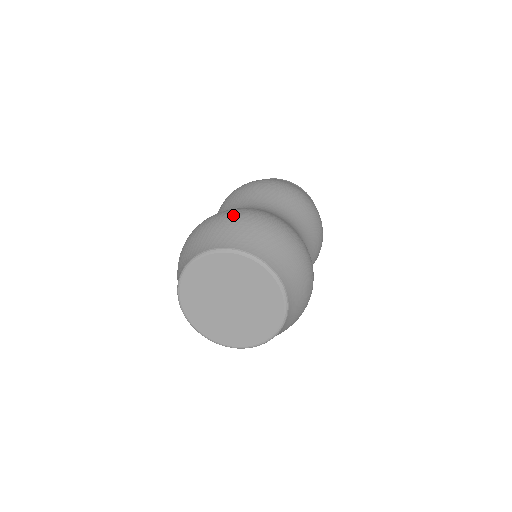
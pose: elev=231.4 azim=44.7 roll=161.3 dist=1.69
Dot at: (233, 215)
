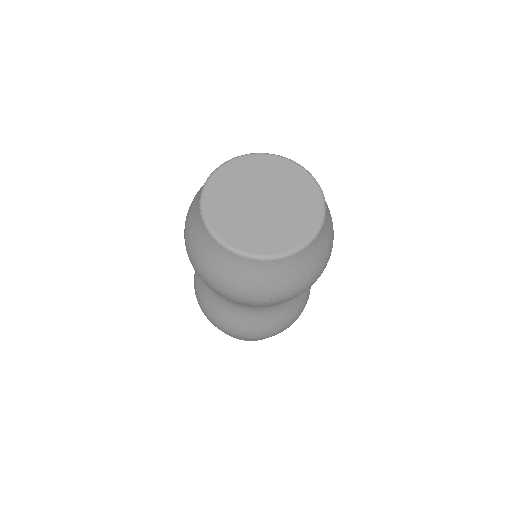
Dot at: occluded
